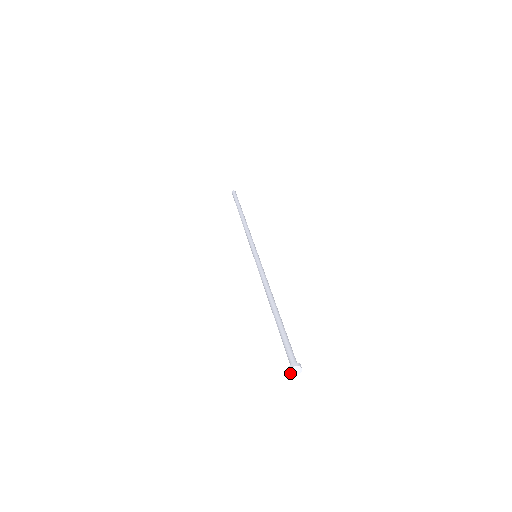
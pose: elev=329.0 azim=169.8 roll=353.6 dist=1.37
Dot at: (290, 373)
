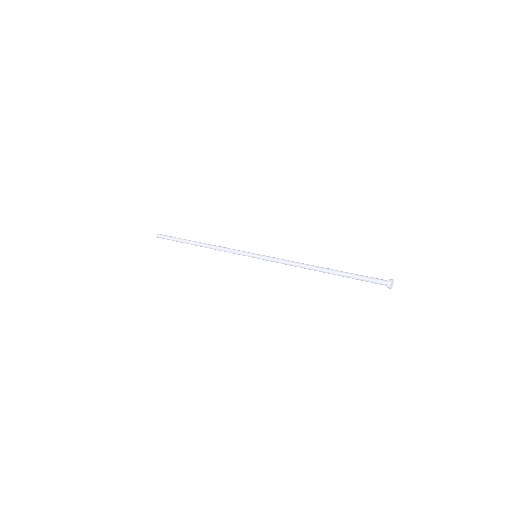
Dot at: (390, 287)
